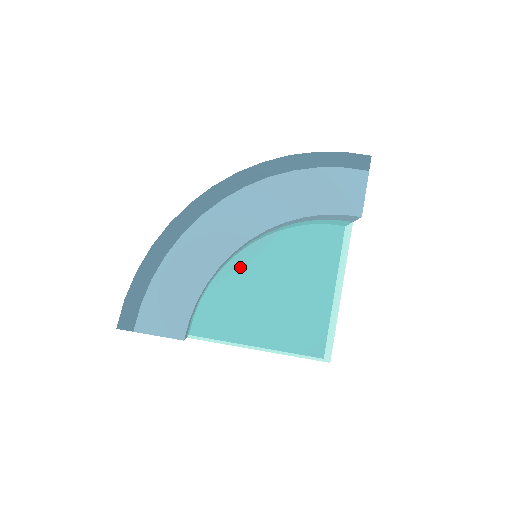
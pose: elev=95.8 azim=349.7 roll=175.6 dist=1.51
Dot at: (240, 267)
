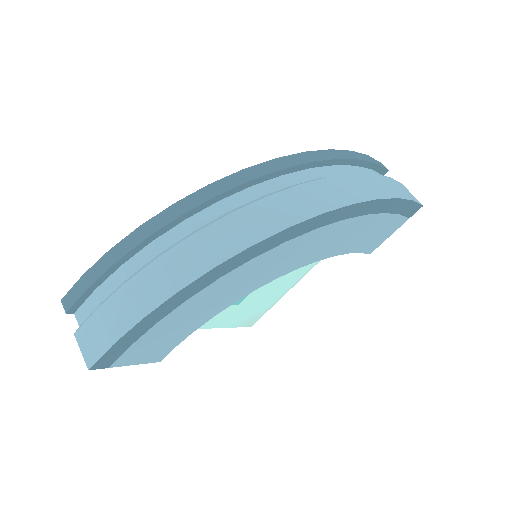
Dot at: occluded
